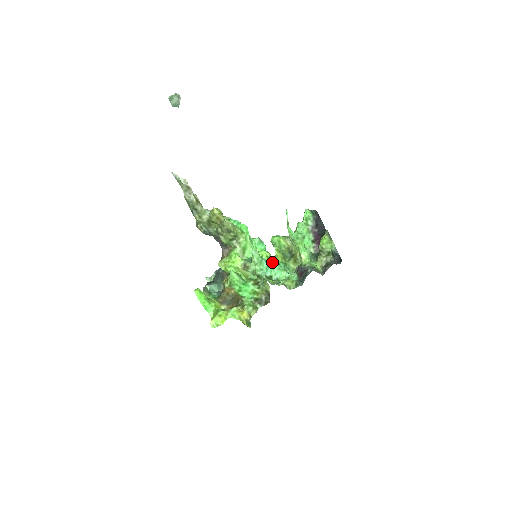
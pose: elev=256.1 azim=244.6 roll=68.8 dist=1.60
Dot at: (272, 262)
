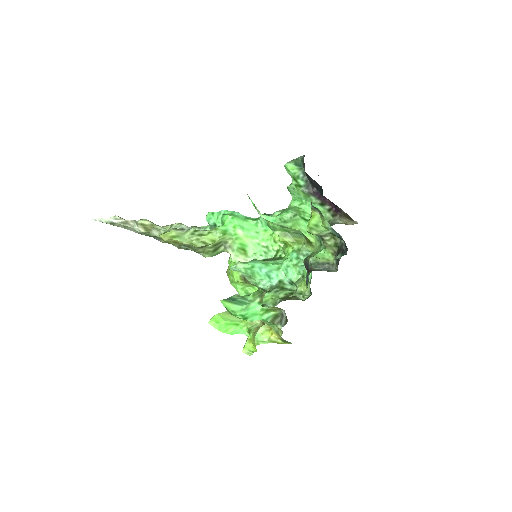
Dot at: (286, 249)
